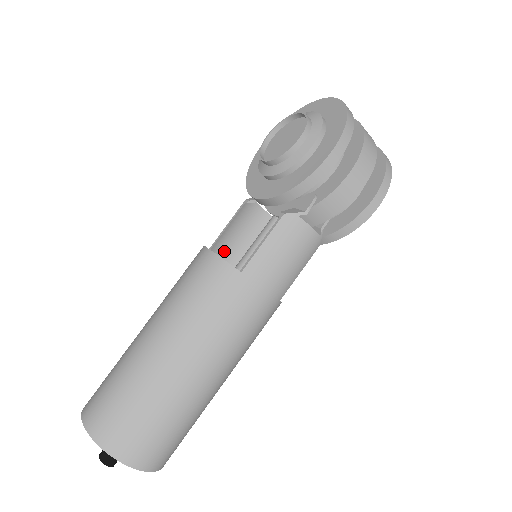
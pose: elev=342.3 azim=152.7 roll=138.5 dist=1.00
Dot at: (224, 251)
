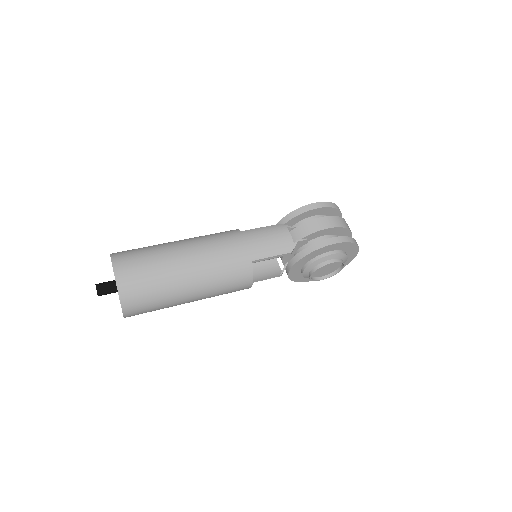
Dot at: occluded
